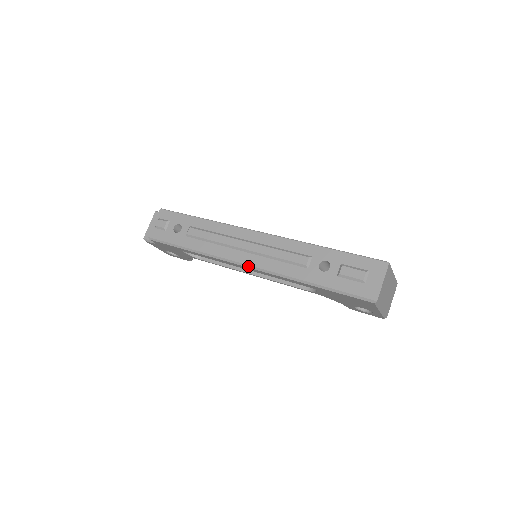
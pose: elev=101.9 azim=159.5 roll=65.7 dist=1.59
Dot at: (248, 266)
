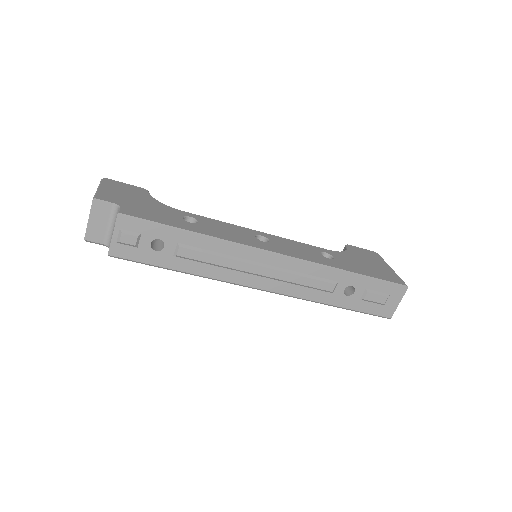
Dot at: occluded
